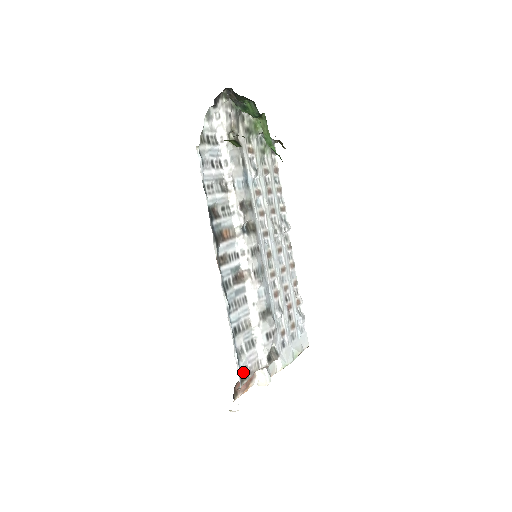
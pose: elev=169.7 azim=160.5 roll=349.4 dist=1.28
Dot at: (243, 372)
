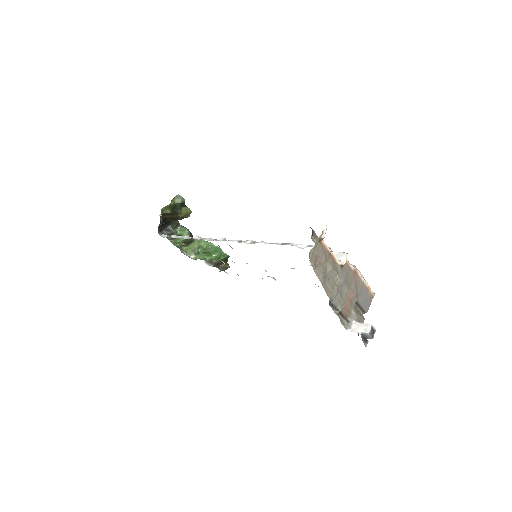
Dot at: occluded
